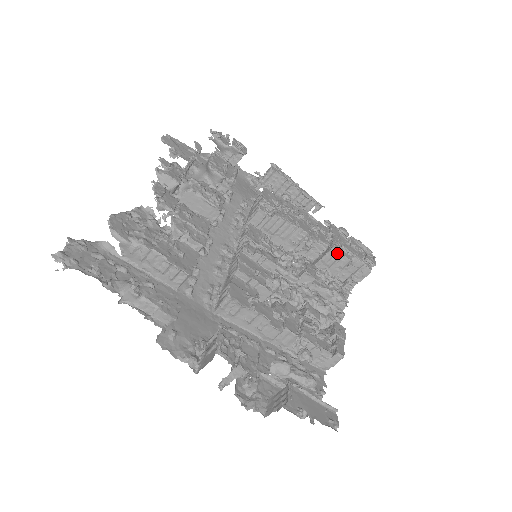
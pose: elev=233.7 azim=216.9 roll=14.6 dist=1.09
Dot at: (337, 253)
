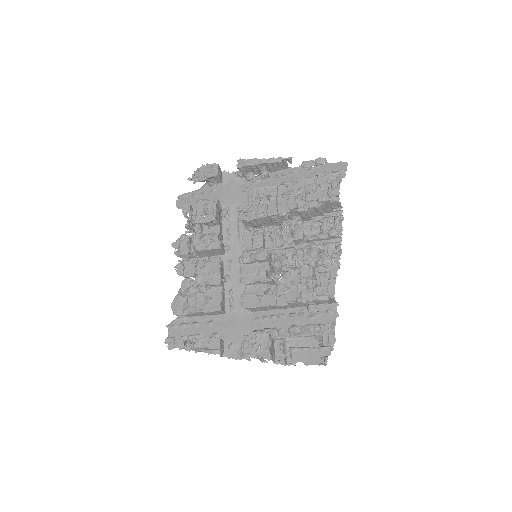
Dot at: (304, 211)
